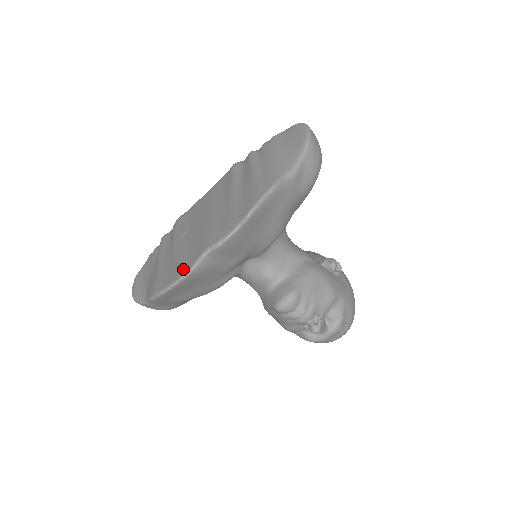
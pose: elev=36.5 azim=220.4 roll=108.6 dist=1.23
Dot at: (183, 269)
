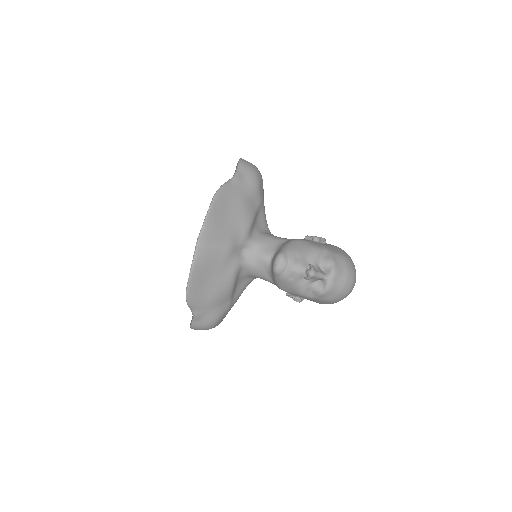
Dot at: occluded
